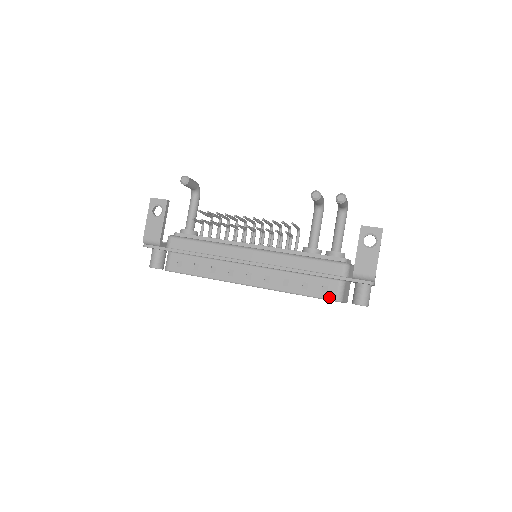
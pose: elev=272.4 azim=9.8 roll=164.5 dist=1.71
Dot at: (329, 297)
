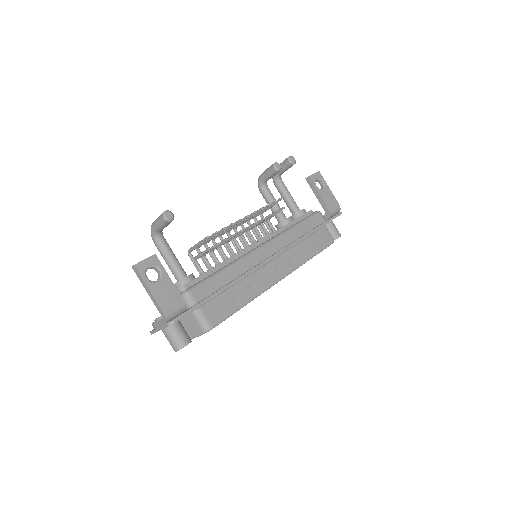
Dot at: (329, 242)
